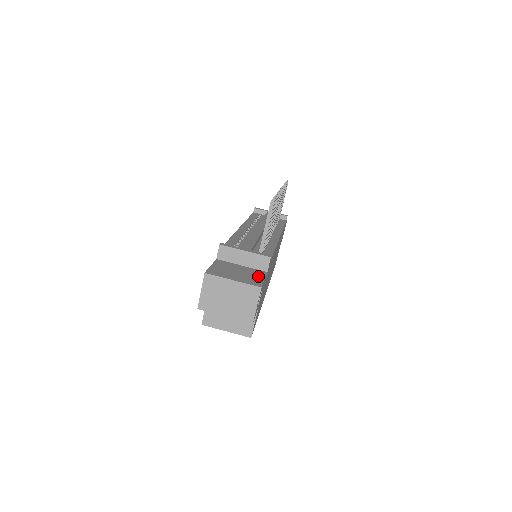
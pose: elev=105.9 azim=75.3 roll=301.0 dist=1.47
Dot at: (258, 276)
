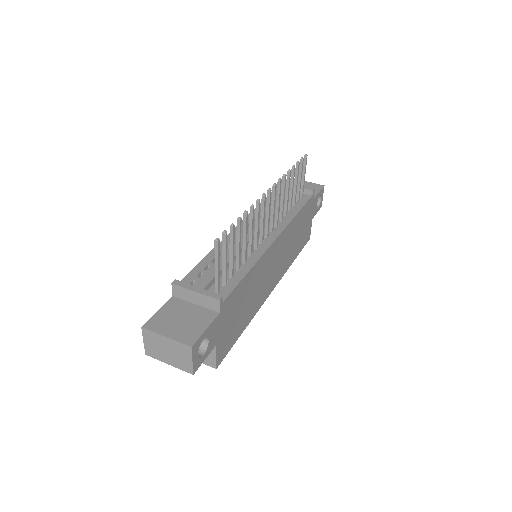
Dot at: (202, 324)
